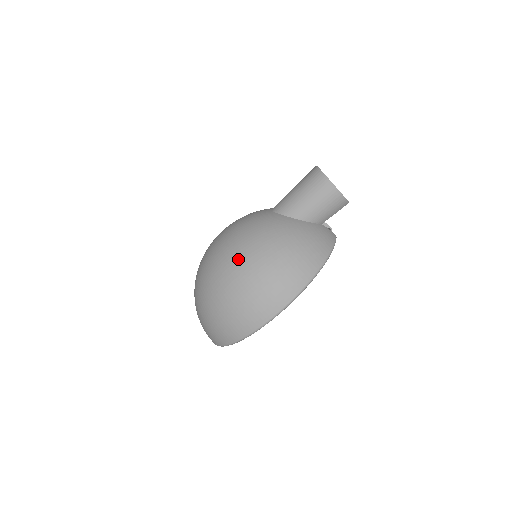
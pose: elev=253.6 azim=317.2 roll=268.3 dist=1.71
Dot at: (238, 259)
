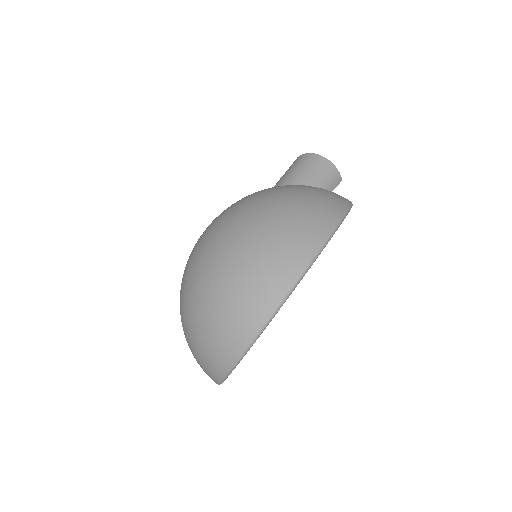
Dot at: (250, 203)
